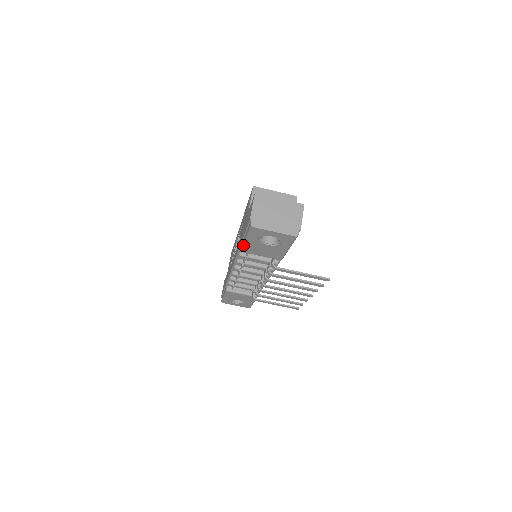
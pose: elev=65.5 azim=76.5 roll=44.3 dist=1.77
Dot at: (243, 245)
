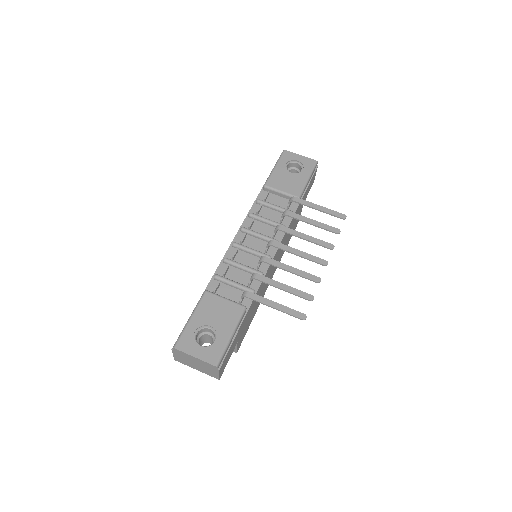
Dot at: (268, 177)
